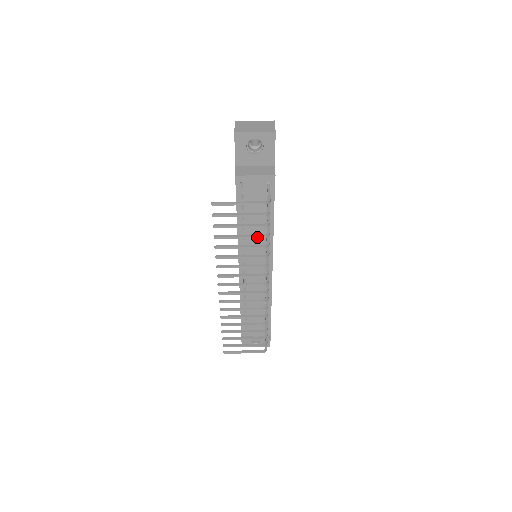
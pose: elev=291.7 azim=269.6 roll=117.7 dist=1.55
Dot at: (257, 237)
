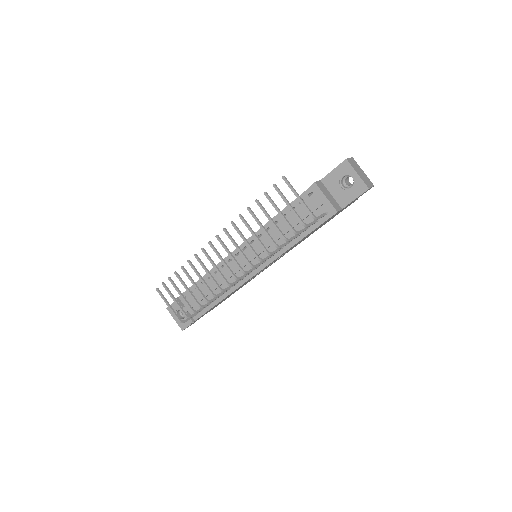
Dot at: (280, 232)
